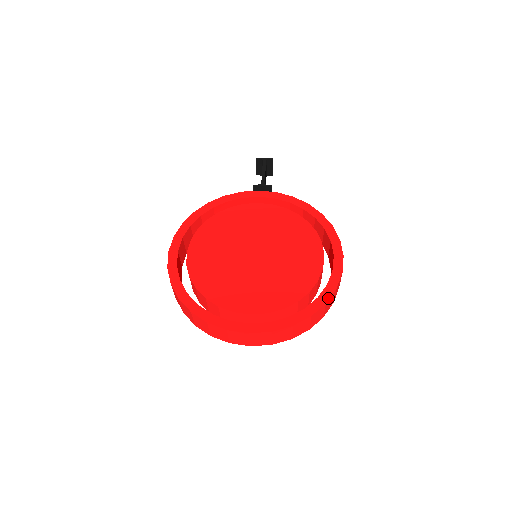
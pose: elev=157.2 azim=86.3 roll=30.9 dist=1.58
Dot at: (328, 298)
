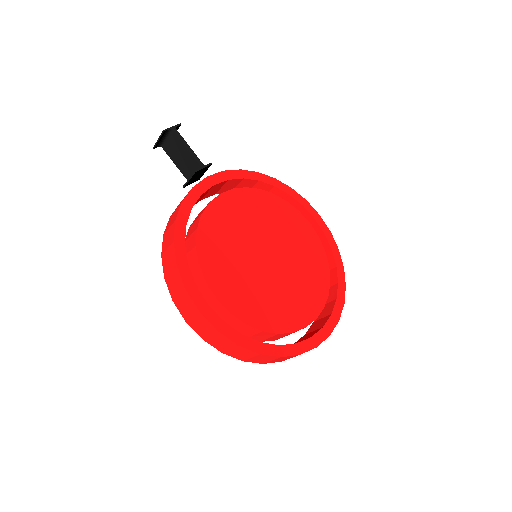
Dot at: (342, 262)
